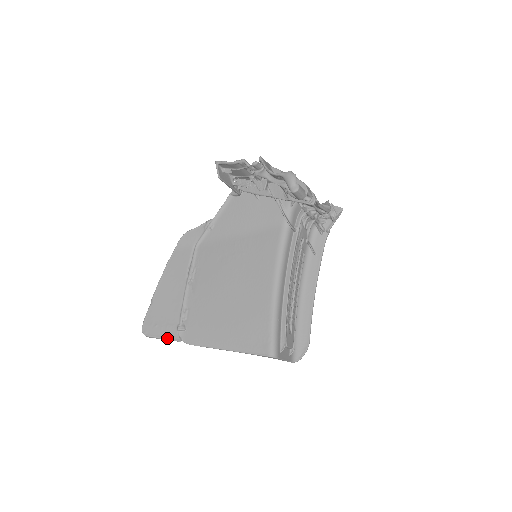
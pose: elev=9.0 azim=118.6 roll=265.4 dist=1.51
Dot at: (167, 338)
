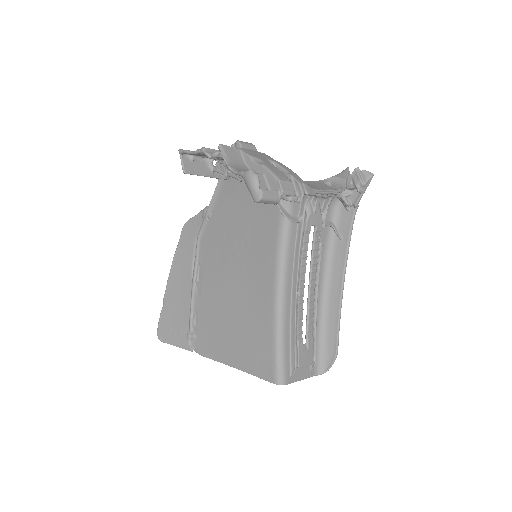
Dot at: (179, 346)
